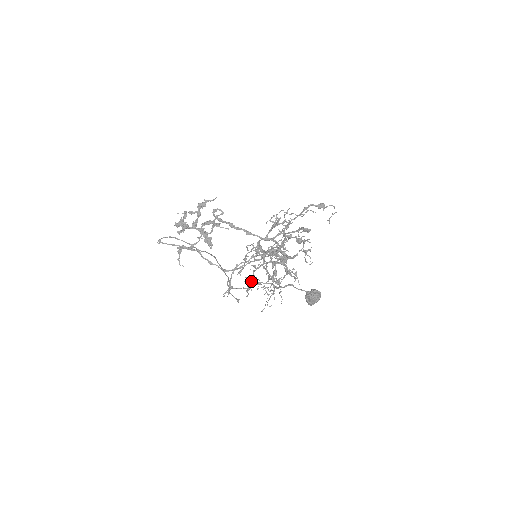
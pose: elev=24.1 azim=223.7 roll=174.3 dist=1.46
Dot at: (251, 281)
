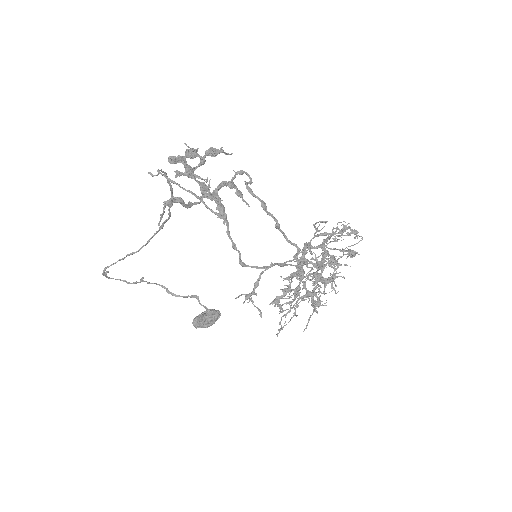
Dot at: (284, 292)
